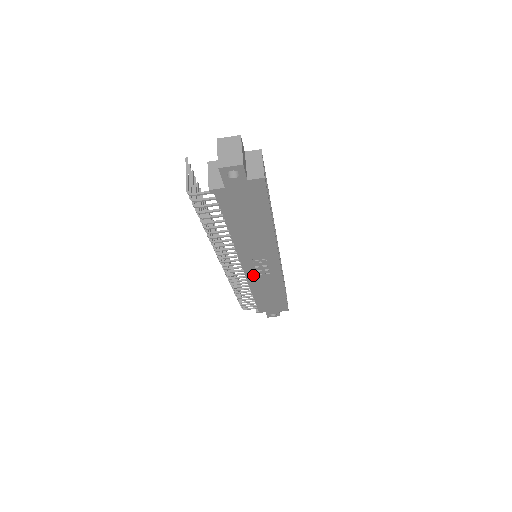
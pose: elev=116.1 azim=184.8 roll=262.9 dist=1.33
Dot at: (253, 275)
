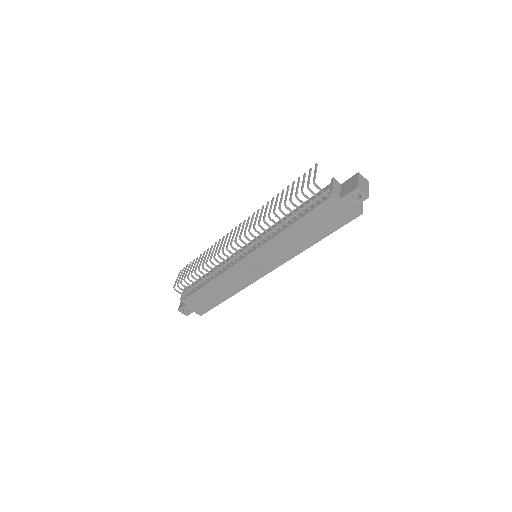
Dot at: (240, 267)
